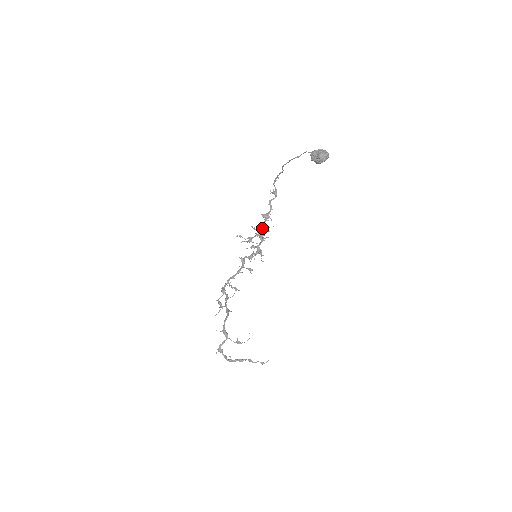
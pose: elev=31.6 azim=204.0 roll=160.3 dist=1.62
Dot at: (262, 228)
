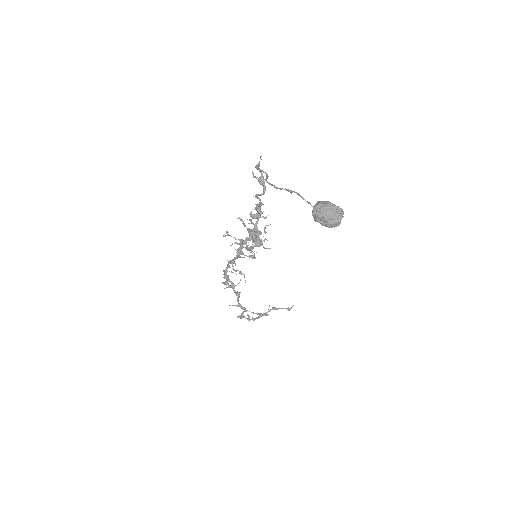
Dot at: (255, 231)
